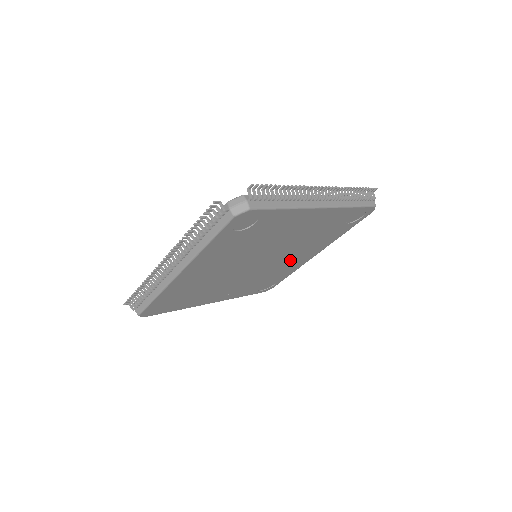
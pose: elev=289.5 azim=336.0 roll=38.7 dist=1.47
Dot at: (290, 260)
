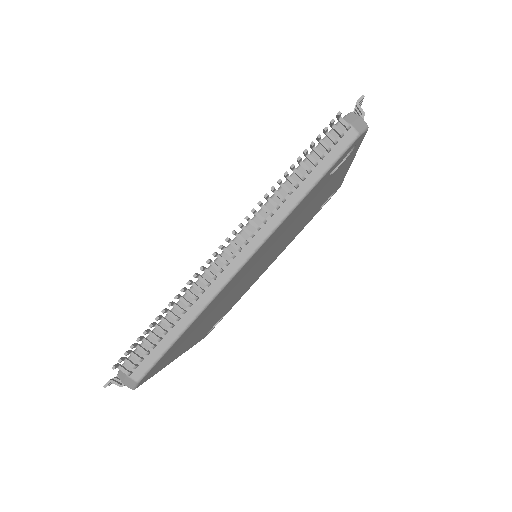
Dot at: occluded
